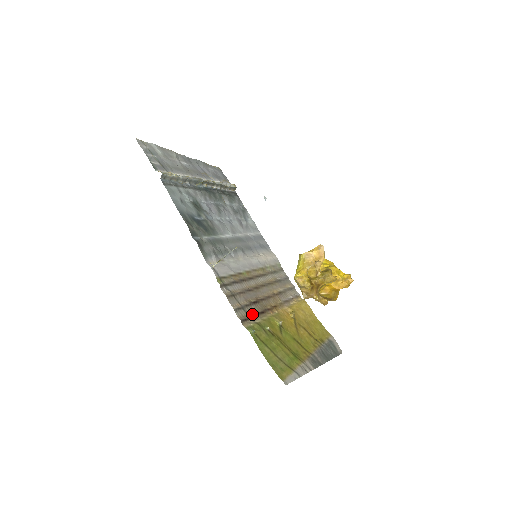
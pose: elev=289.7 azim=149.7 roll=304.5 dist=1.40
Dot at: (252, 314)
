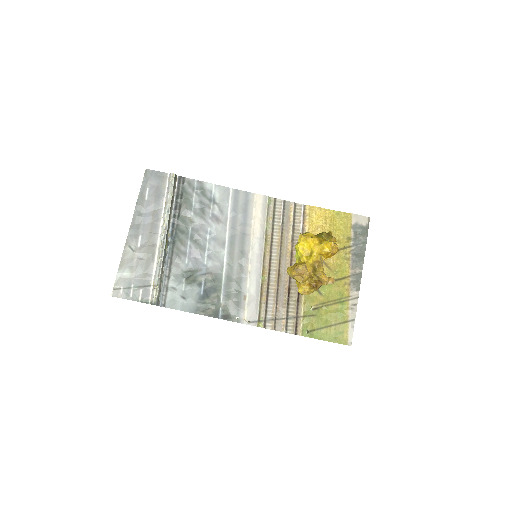
Dot at: (295, 312)
